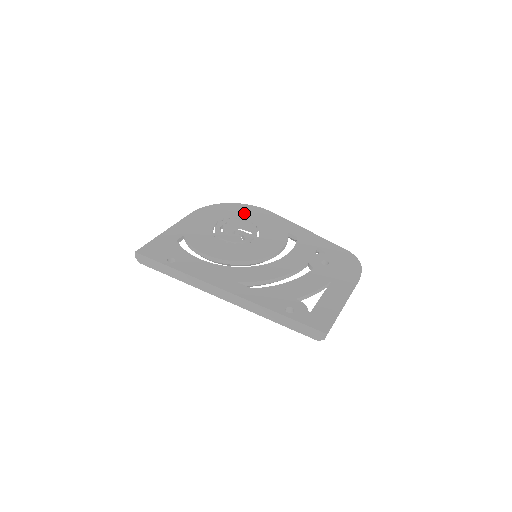
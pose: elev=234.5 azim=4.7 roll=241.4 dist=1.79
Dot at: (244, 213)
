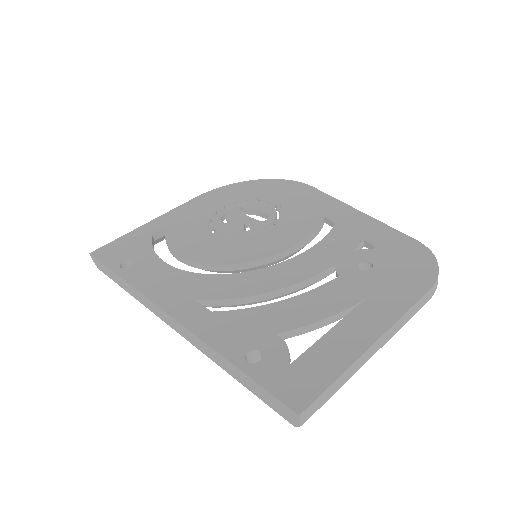
Dot at: (270, 192)
